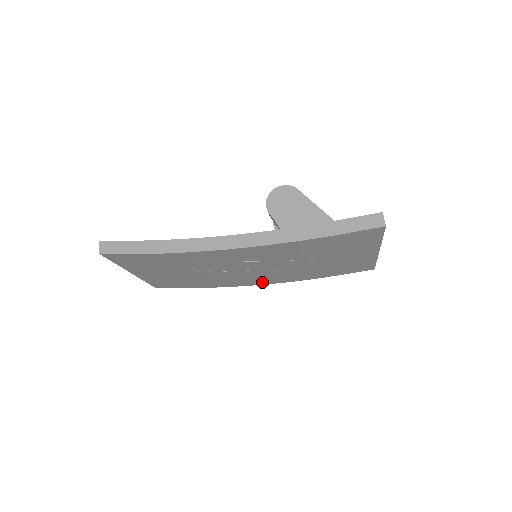
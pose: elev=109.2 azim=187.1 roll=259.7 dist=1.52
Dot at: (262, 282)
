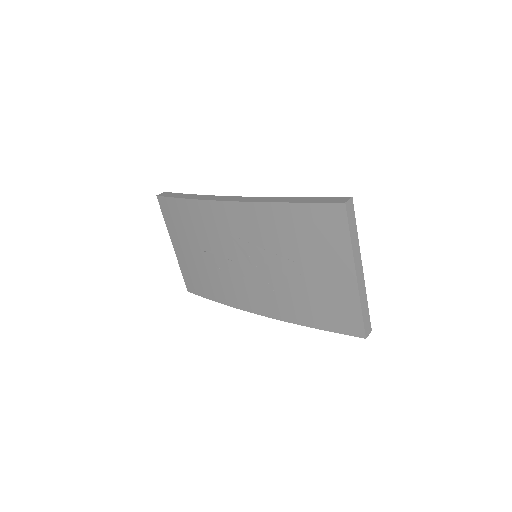
Dot at: (257, 307)
